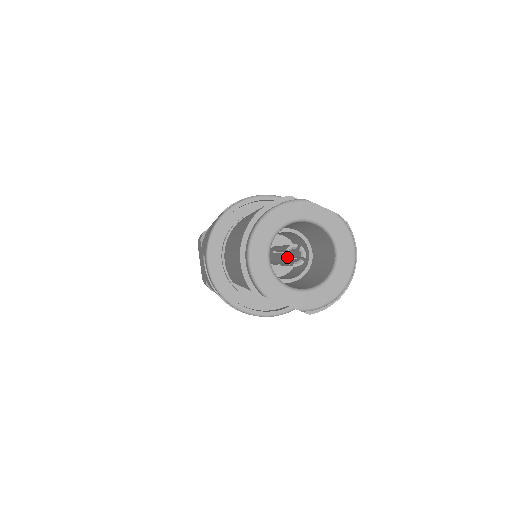
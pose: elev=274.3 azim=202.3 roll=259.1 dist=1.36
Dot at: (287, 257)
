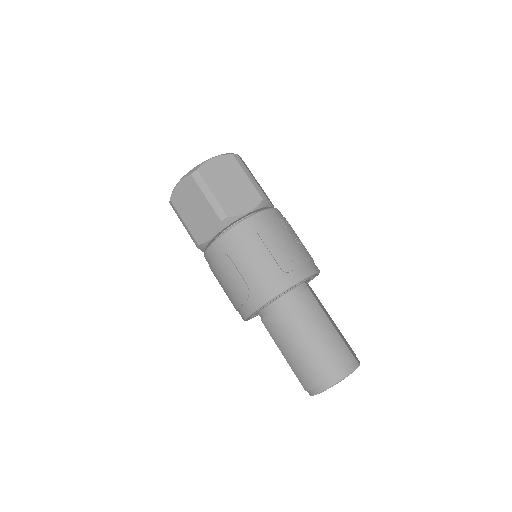
Dot at: occluded
